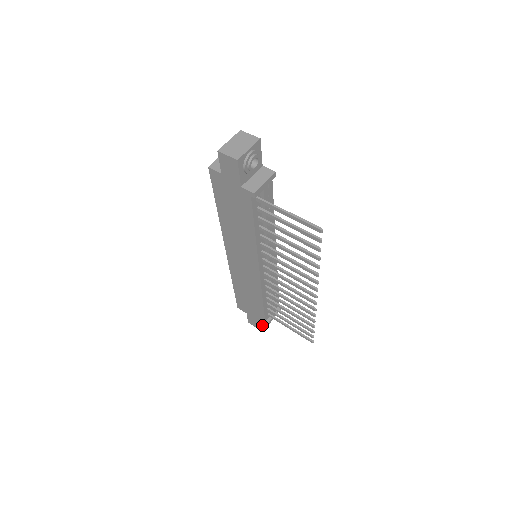
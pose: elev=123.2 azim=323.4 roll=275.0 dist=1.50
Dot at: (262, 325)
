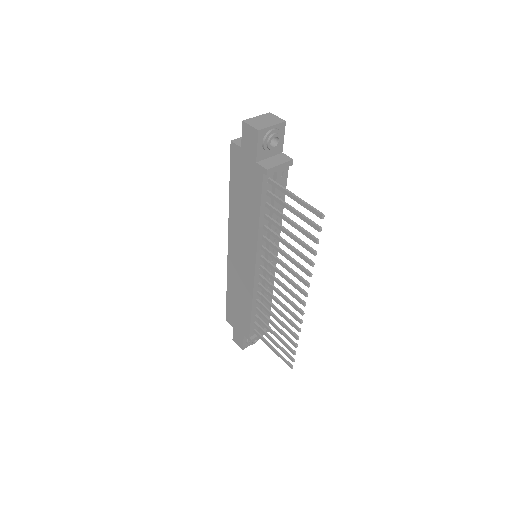
Dot at: (246, 345)
